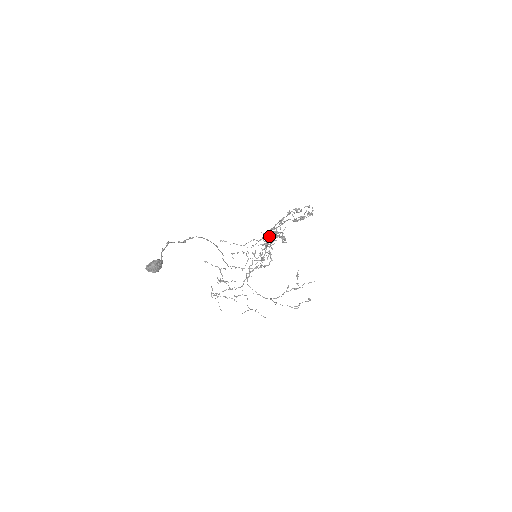
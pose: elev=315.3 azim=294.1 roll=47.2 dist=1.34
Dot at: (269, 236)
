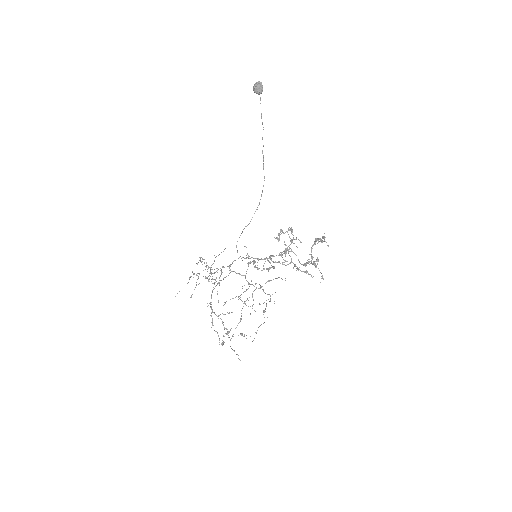
Dot at: occluded
